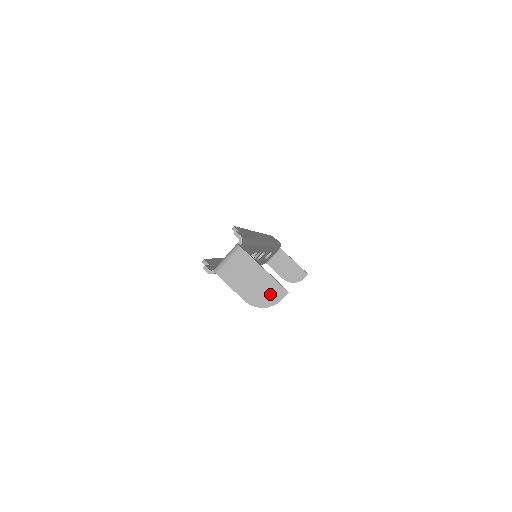
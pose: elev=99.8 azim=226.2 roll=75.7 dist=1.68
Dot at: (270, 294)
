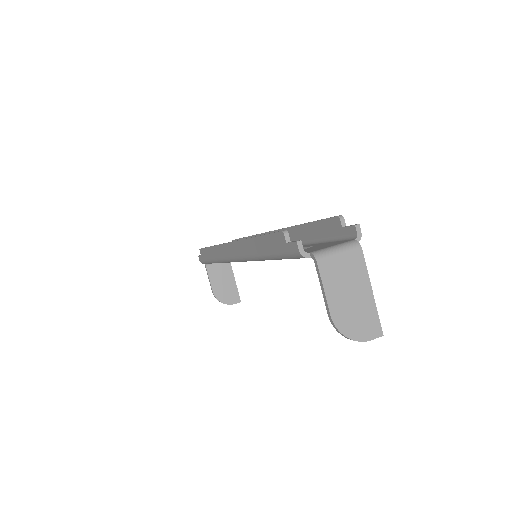
Dot at: (363, 325)
